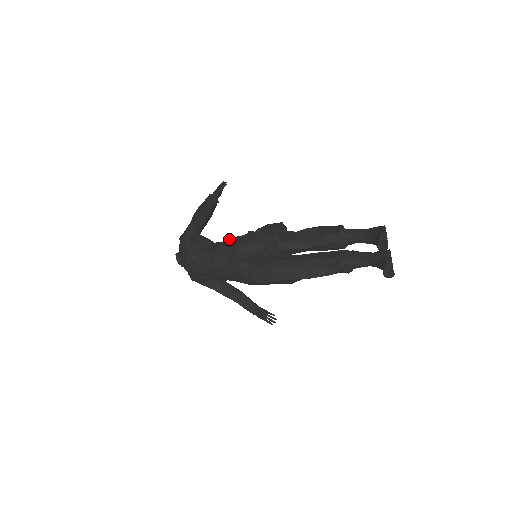
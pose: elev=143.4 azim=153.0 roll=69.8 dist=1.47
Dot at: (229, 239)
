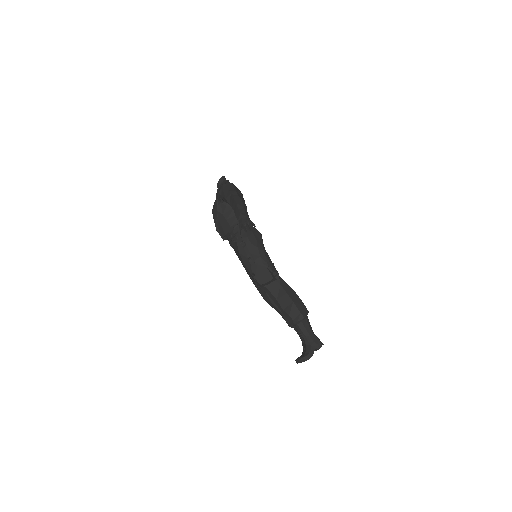
Dot at: (245, 235)
